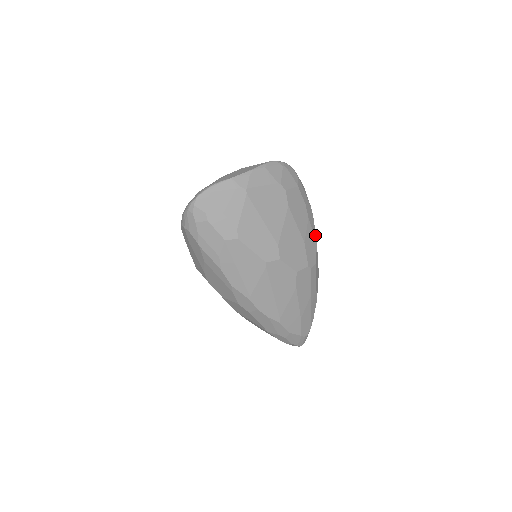
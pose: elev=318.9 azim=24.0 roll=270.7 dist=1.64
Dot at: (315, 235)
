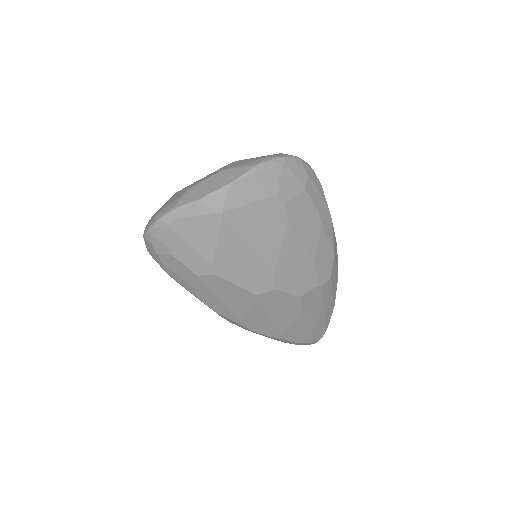
Dot at: (332, 242)
